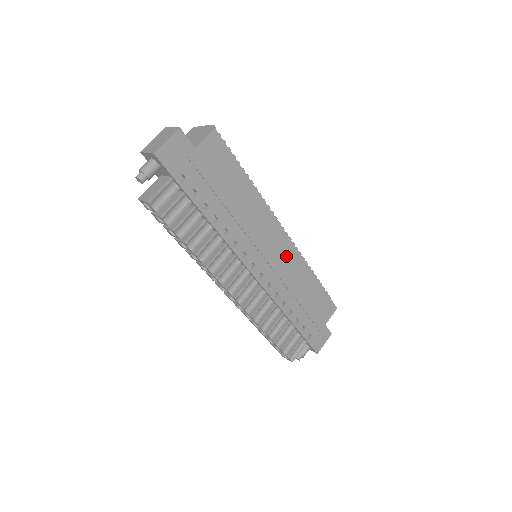
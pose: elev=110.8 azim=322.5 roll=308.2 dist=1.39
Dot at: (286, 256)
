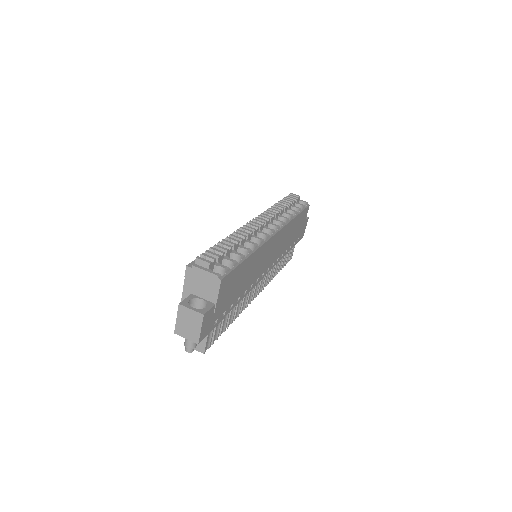
Dot at: (278, 240)
